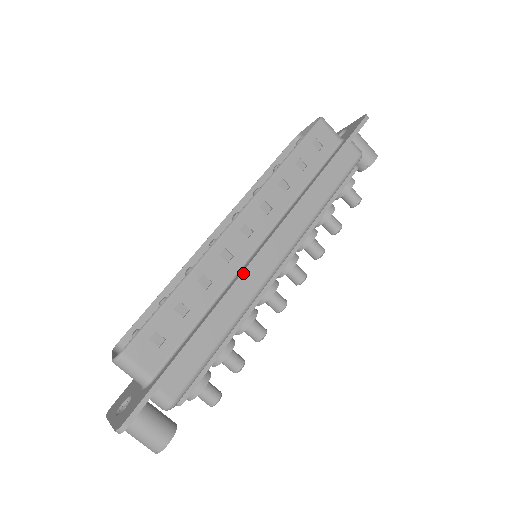
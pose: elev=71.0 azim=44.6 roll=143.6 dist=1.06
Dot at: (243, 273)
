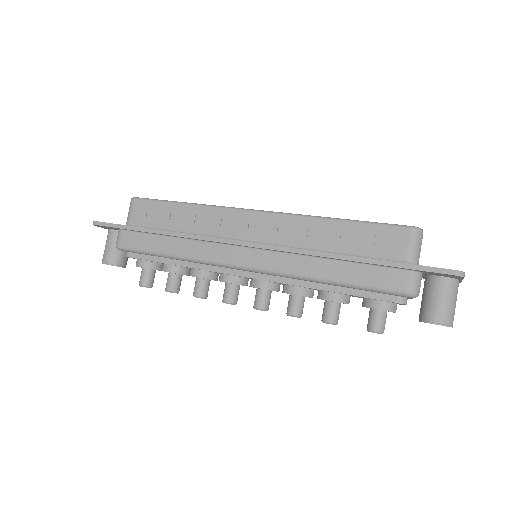
Dot at: (213, 238)
